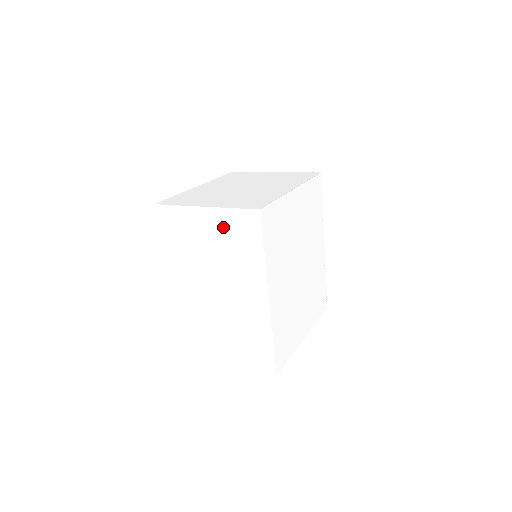
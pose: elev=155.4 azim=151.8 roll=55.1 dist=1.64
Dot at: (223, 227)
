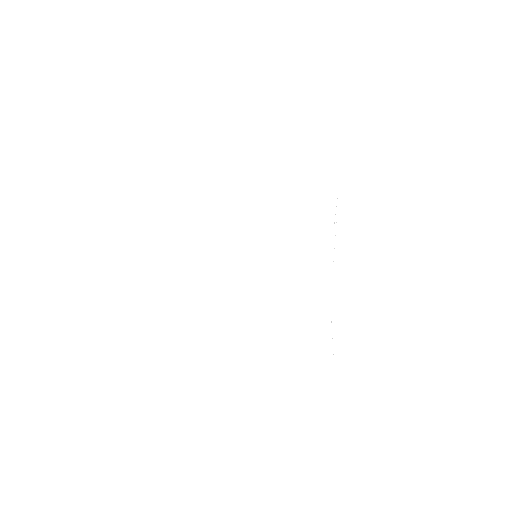
Dot at: occluded
